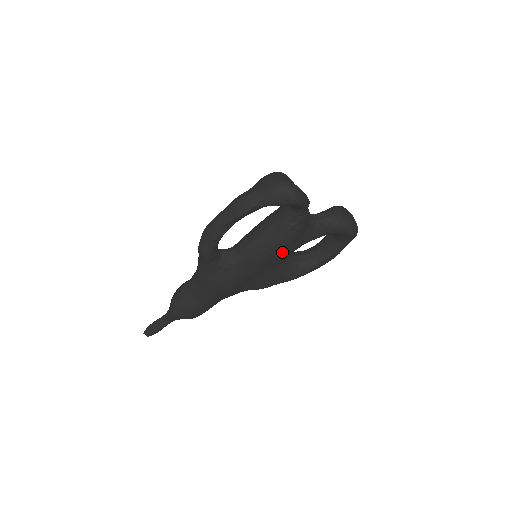
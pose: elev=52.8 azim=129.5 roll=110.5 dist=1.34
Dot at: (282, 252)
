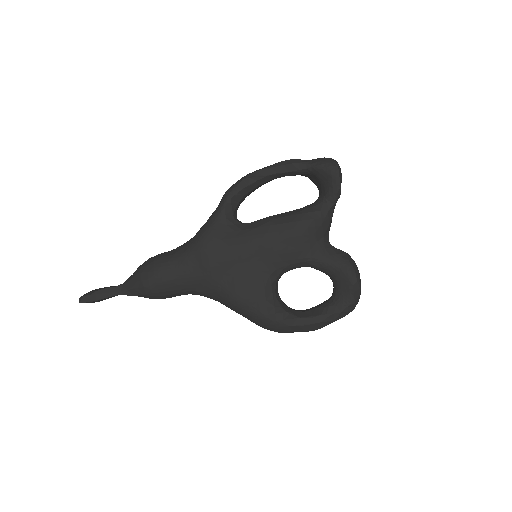
Dot at: (287, 242)
